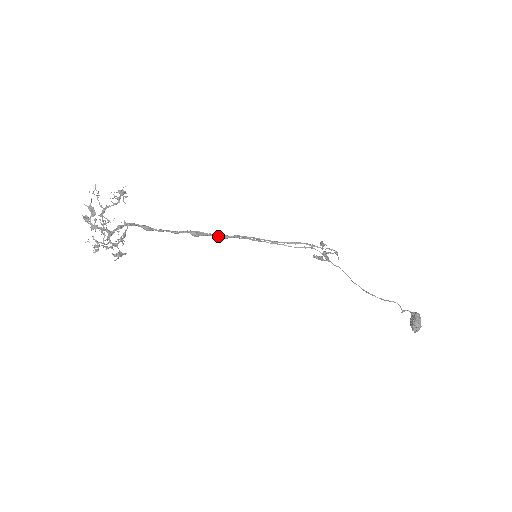
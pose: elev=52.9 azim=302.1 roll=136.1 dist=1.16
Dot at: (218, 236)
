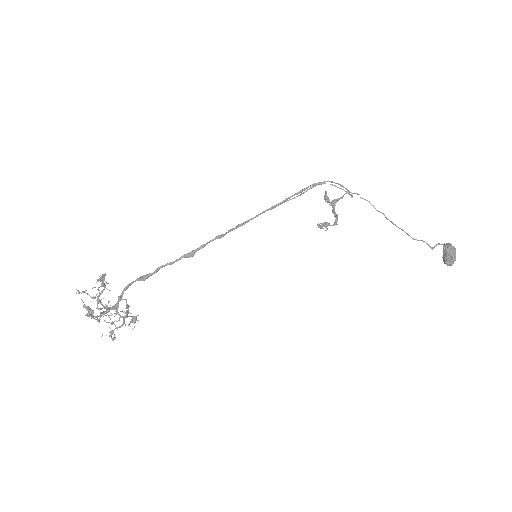
Dot at: occluded
